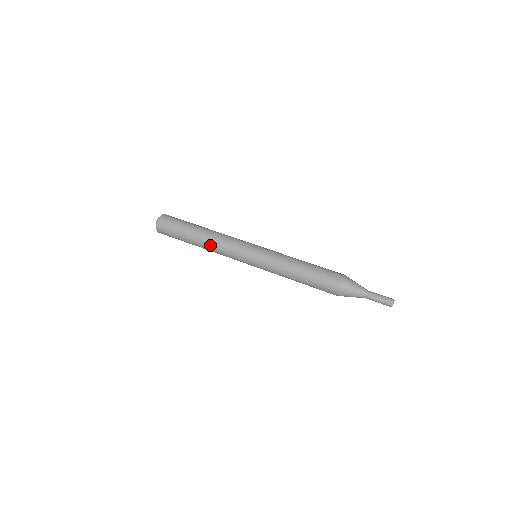
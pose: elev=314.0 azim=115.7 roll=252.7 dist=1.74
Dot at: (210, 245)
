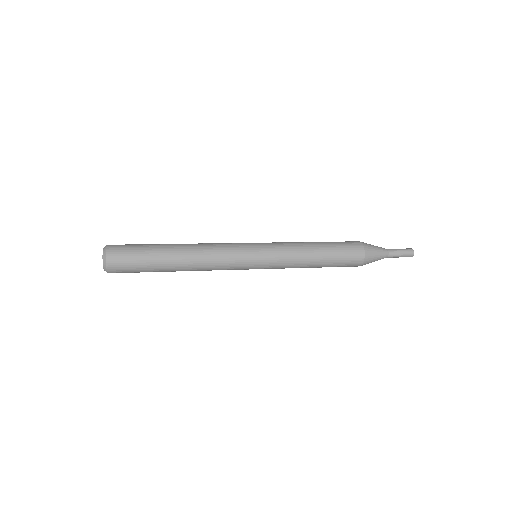
Dot at: (198, 256)
